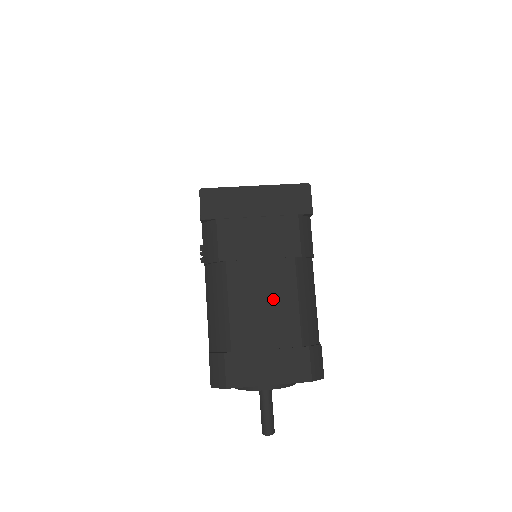
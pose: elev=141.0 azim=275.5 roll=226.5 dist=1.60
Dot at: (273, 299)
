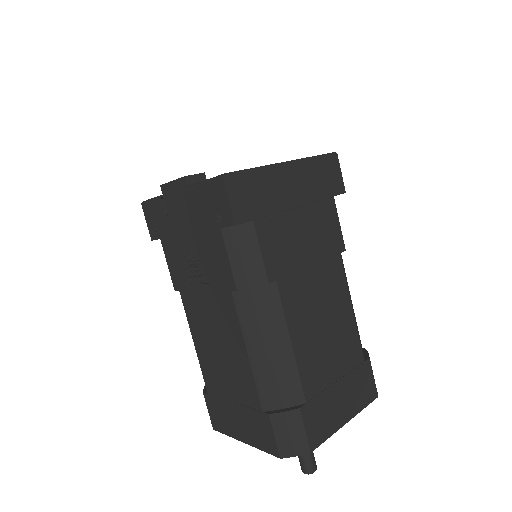
Dot at: (331, 315)
